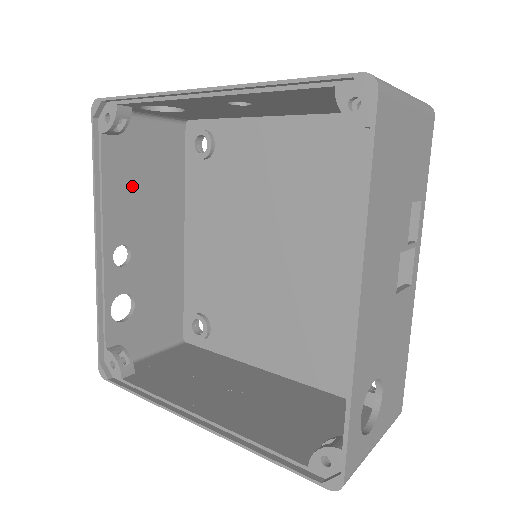
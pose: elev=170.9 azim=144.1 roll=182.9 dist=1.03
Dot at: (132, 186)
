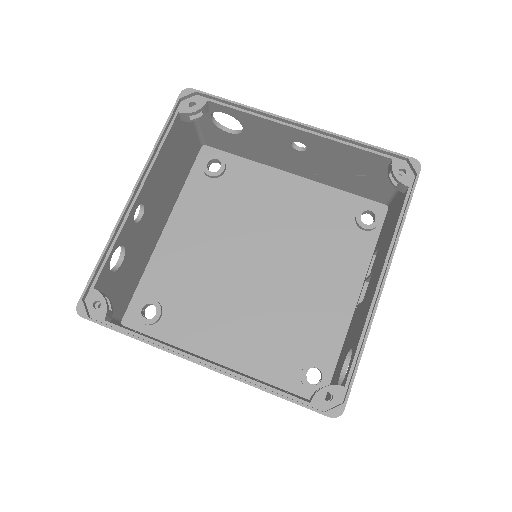
Dot at: (168, 164)
